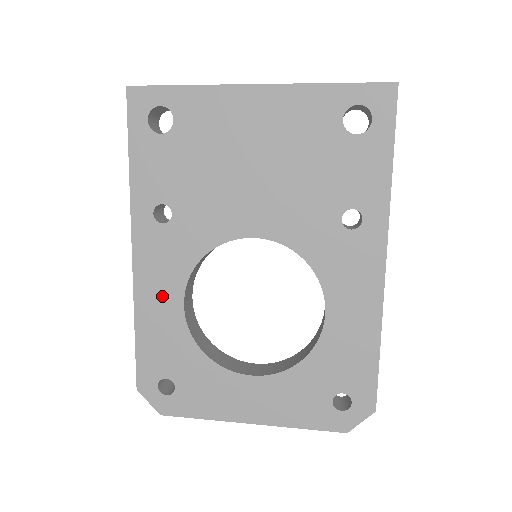
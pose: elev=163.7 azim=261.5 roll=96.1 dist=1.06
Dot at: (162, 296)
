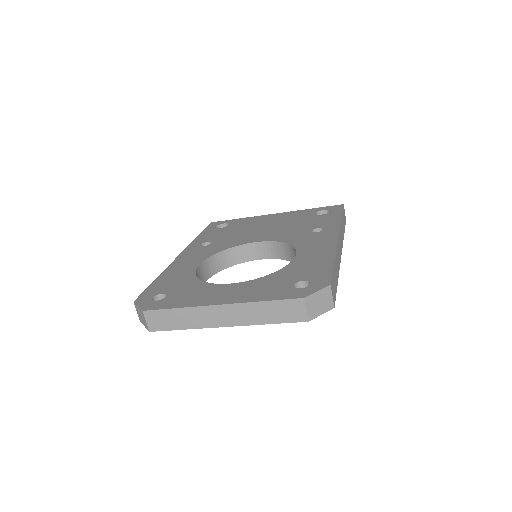
Dot at: (186, 265)
